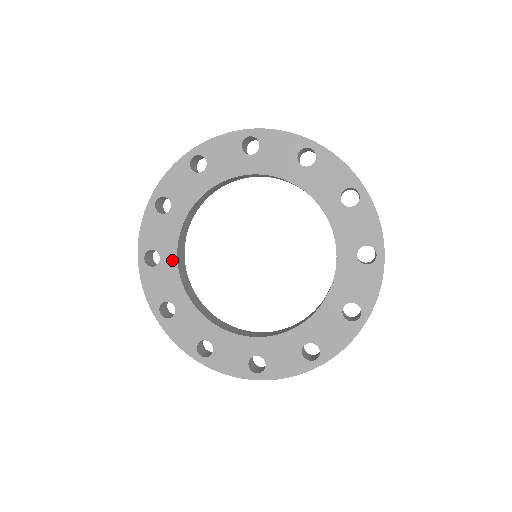
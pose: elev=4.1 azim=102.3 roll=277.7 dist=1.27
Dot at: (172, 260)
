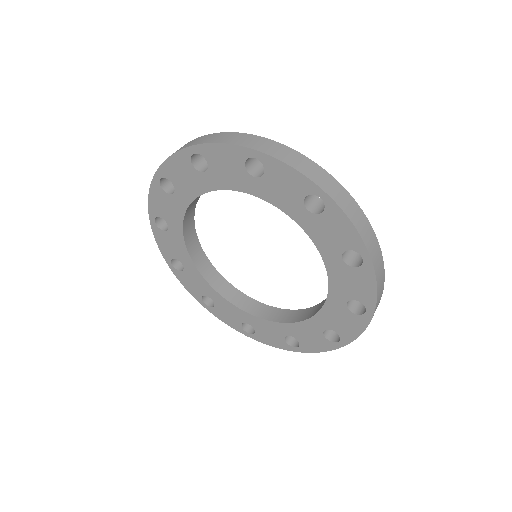
Dot at: (179, 233)
